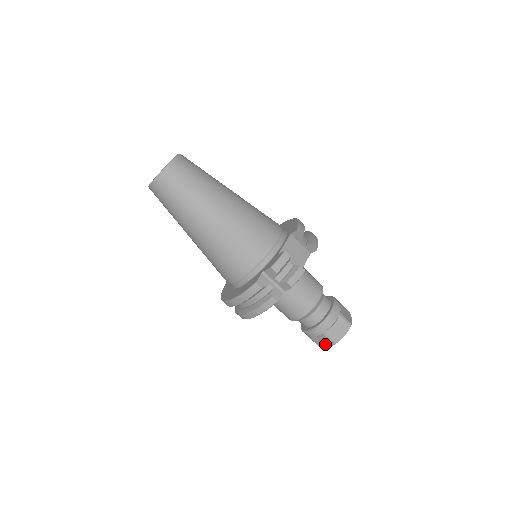
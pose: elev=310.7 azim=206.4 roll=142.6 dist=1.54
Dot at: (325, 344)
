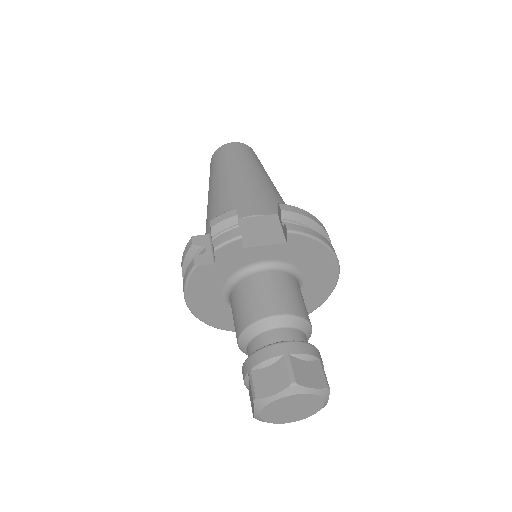
Dot at: occluded
